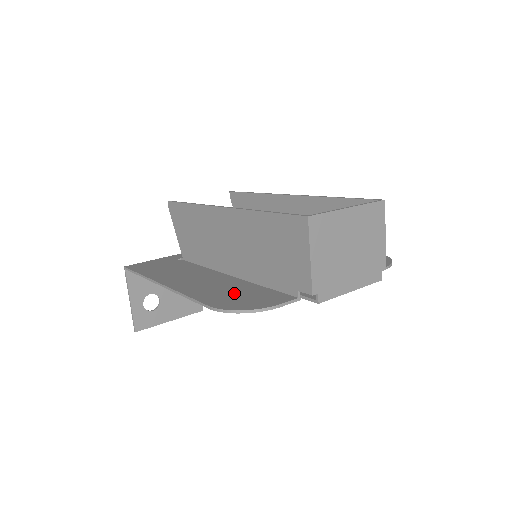
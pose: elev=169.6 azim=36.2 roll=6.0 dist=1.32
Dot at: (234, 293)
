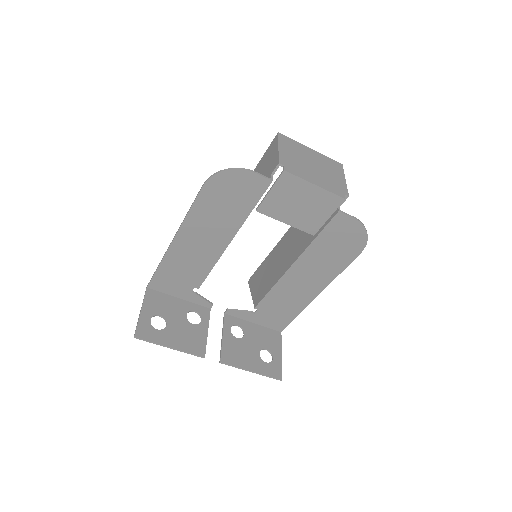
Dot at: (226, 201)
